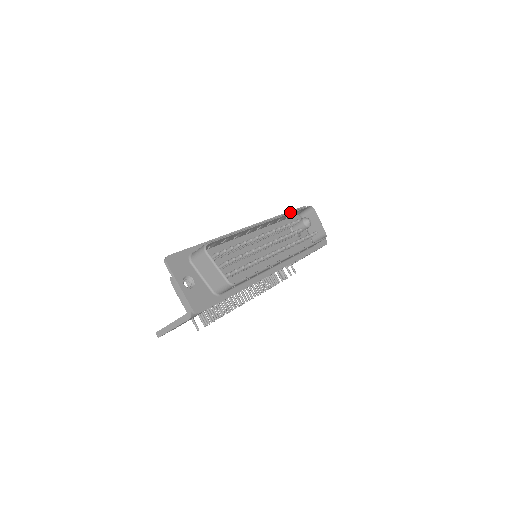
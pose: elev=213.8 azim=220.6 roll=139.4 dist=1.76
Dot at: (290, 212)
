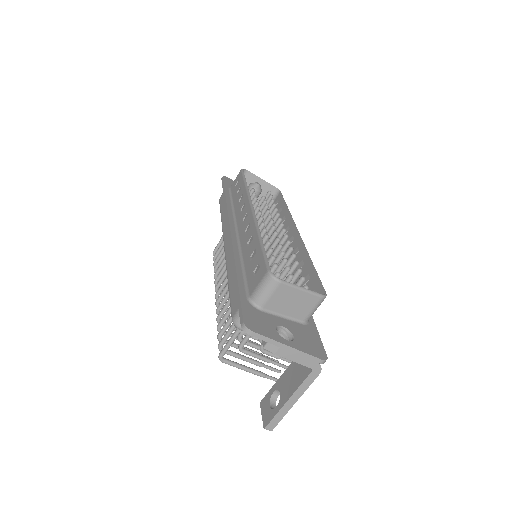
Dot at: (245, 185)
